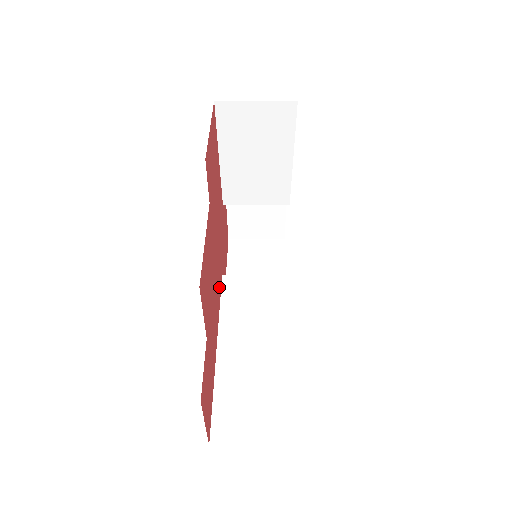
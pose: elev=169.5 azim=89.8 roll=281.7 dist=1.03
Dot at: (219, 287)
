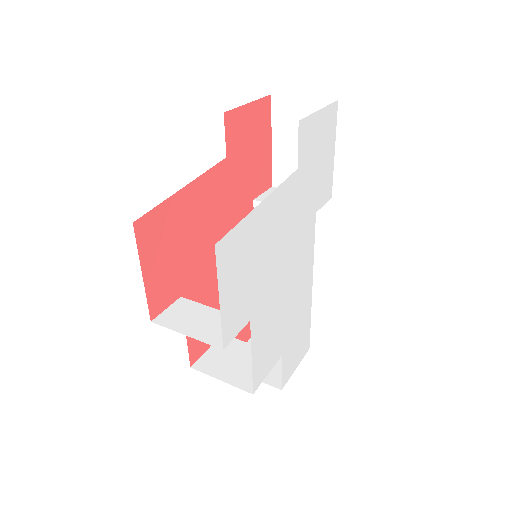
Dot at: occluded
